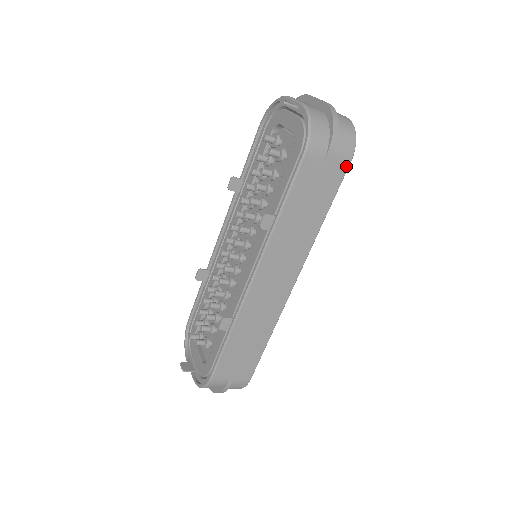
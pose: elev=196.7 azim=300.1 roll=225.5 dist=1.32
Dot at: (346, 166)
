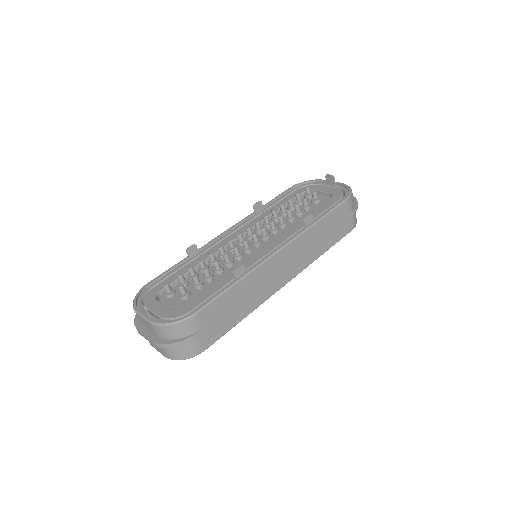
Dot at: (350, 230)
